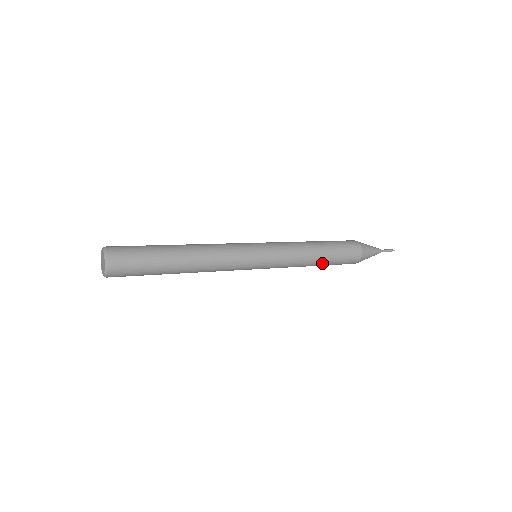
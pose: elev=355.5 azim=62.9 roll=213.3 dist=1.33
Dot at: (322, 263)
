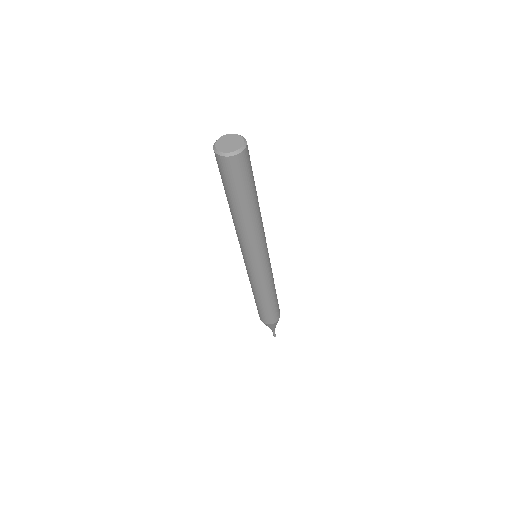
Dot at: (269, 302)
